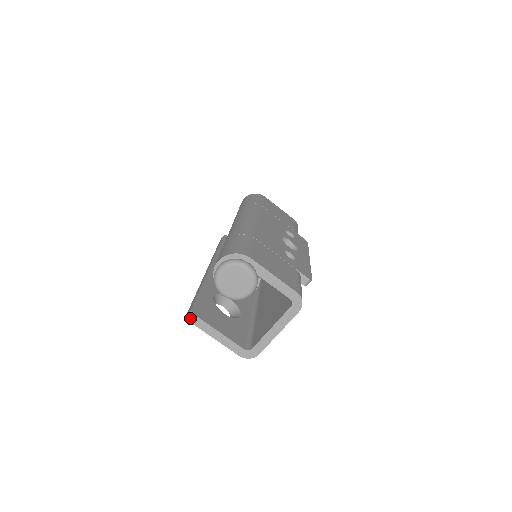
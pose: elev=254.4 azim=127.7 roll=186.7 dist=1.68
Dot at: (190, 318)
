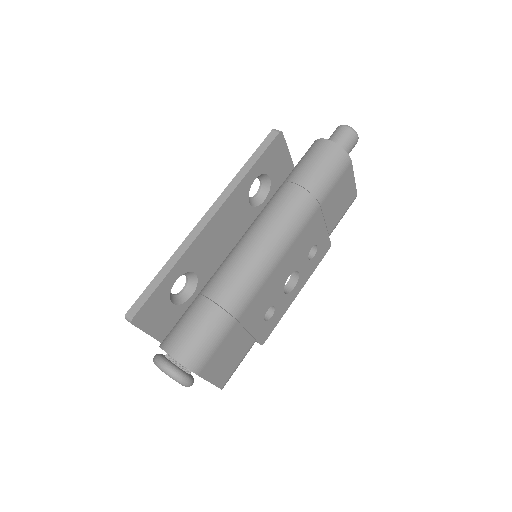
Dot at: (128, 321)
